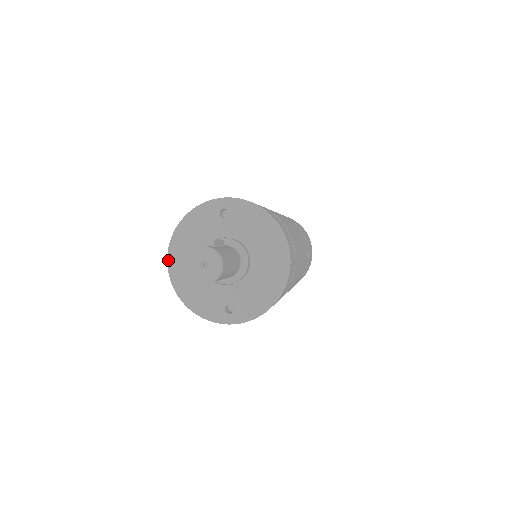
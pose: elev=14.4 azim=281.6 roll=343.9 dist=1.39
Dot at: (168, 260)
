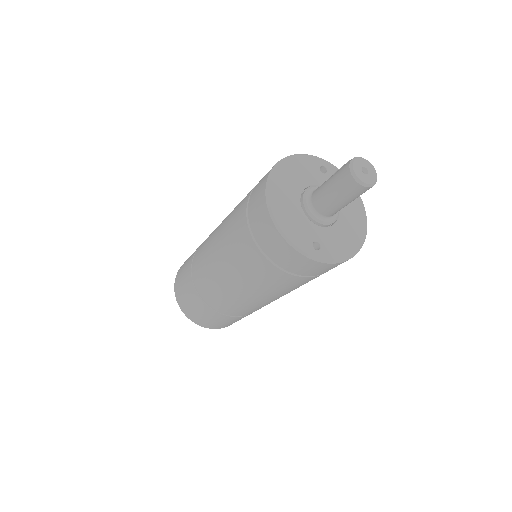
Dot at: (269, 181)
